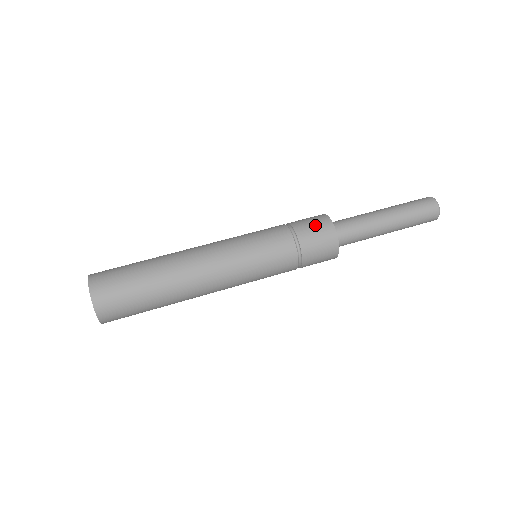
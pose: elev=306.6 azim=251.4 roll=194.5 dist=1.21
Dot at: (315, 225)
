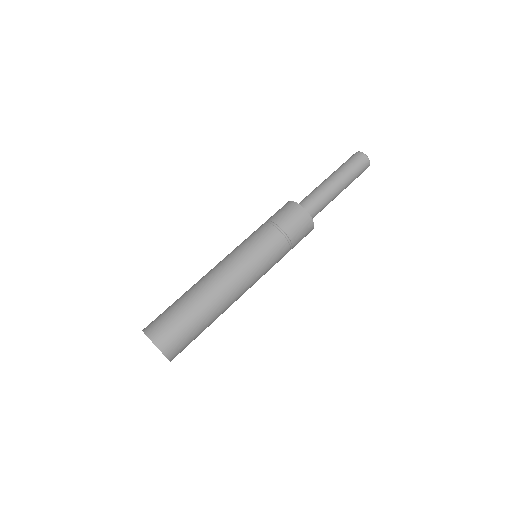
Dot at: (287, 212)
